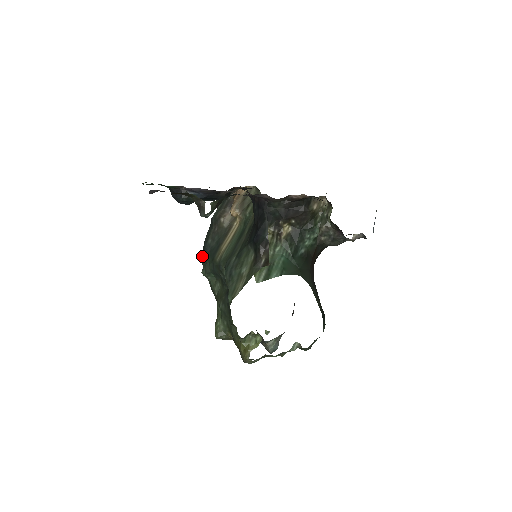
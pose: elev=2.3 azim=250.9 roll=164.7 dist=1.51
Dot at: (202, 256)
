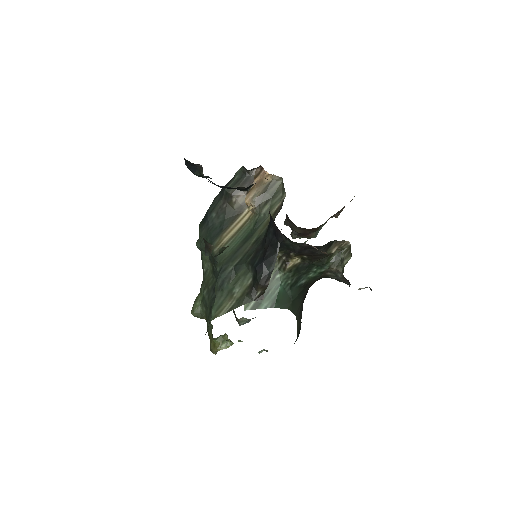
Dot at: (202, 223)
